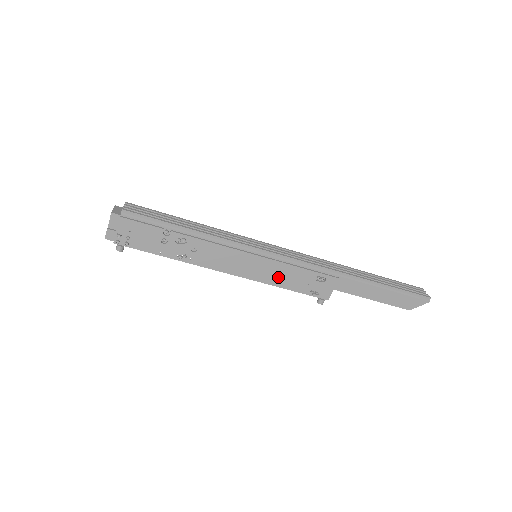
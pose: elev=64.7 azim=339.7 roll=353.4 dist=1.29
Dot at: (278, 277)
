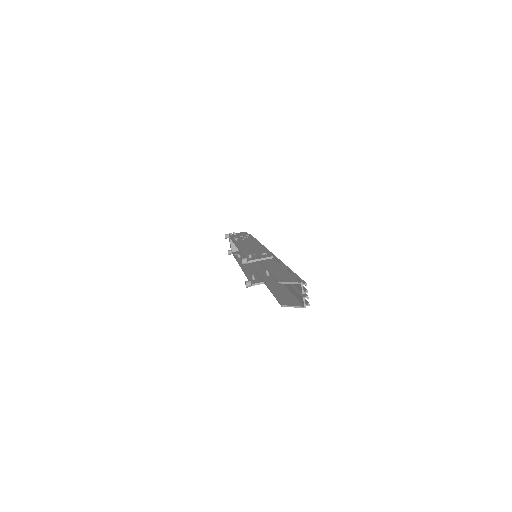
Dot at: (250, 250)
